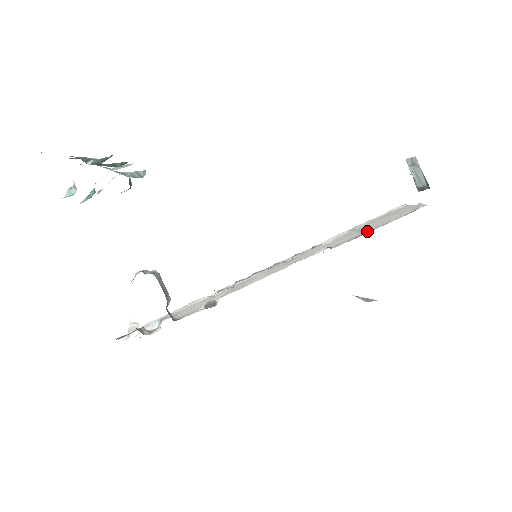
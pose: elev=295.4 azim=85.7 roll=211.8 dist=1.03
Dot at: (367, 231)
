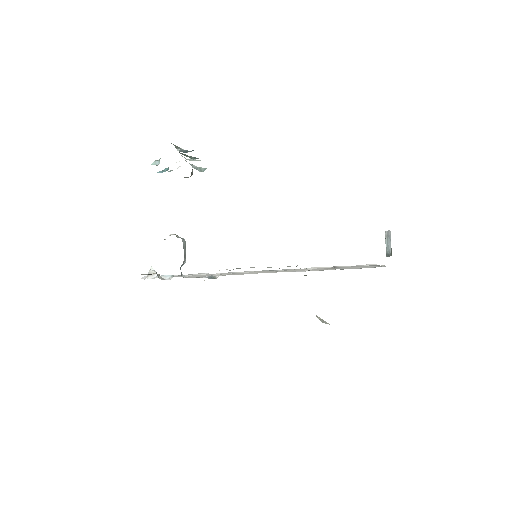
Dot at: occluded
